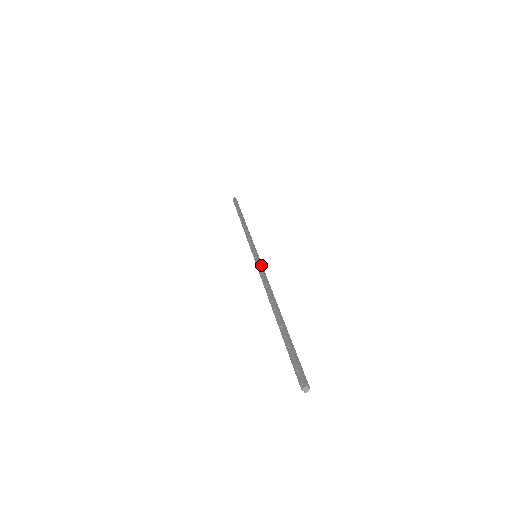
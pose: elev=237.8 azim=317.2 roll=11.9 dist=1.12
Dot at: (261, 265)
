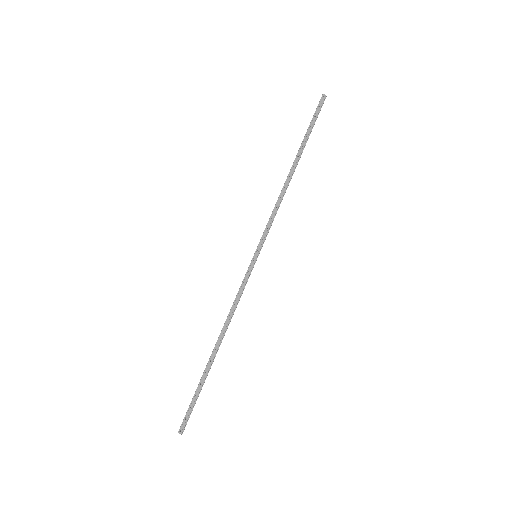
Dot at: occluded
